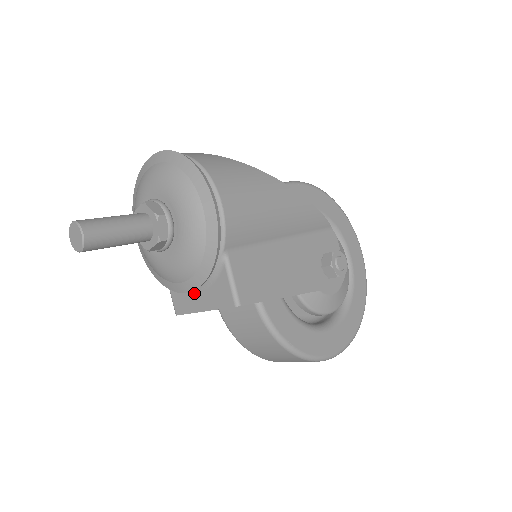
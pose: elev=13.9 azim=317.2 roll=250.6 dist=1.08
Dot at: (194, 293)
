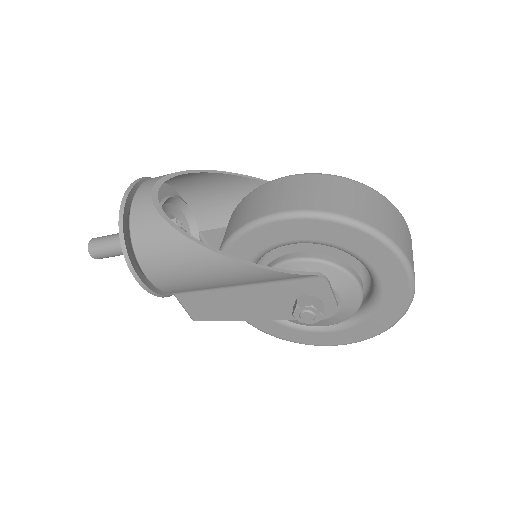
Dot at: occluded
